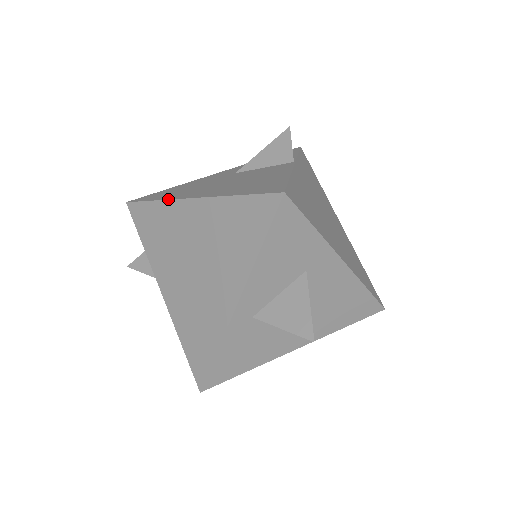
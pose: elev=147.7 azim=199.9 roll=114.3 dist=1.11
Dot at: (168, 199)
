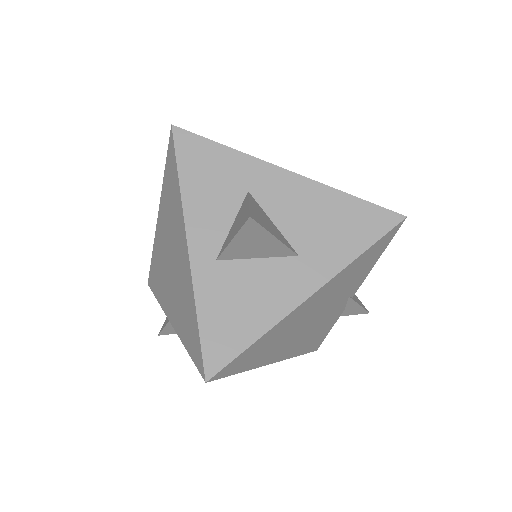
Dot at: (154, 241)
